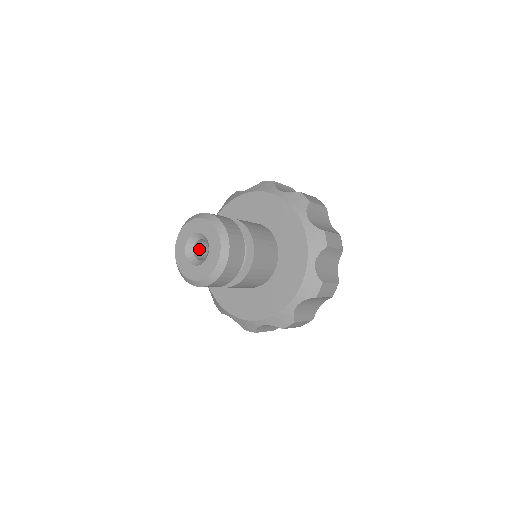
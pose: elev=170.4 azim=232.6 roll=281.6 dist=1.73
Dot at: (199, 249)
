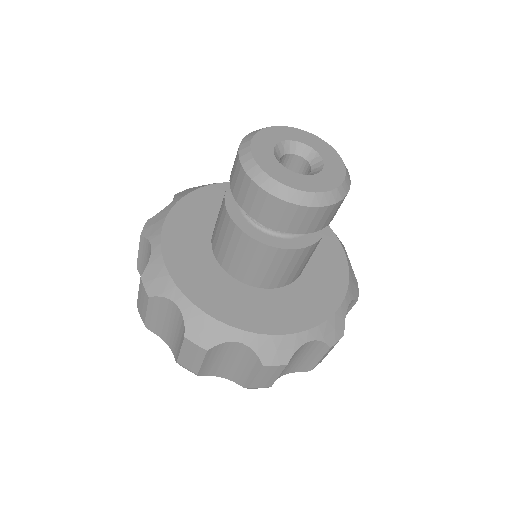
Dot at: occluded
